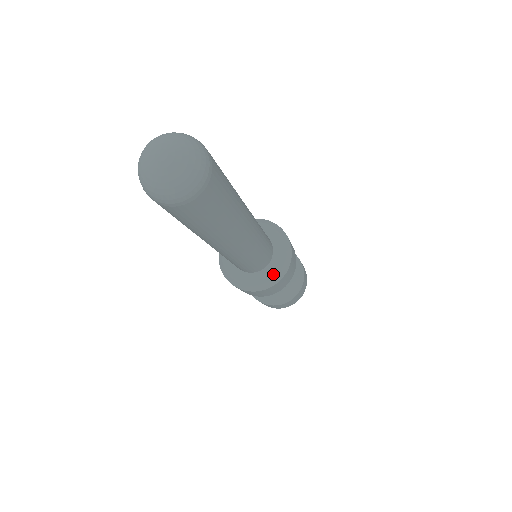
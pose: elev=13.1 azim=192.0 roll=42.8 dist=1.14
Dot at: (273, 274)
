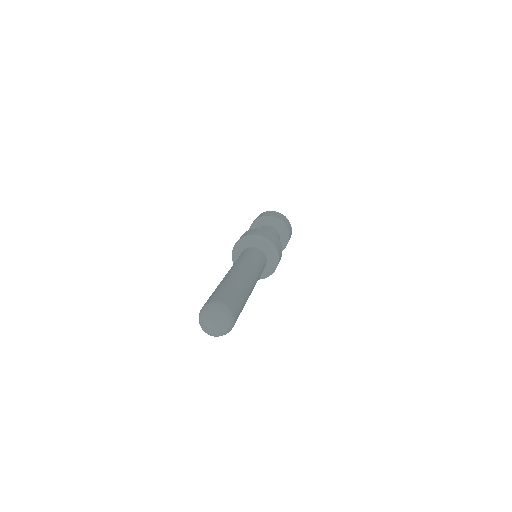
Dot at: (271, 268)
